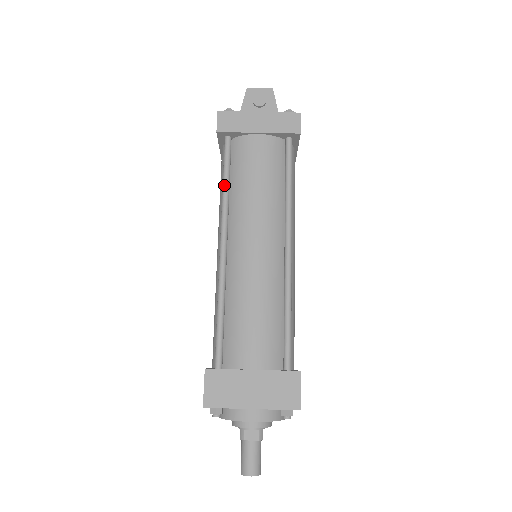
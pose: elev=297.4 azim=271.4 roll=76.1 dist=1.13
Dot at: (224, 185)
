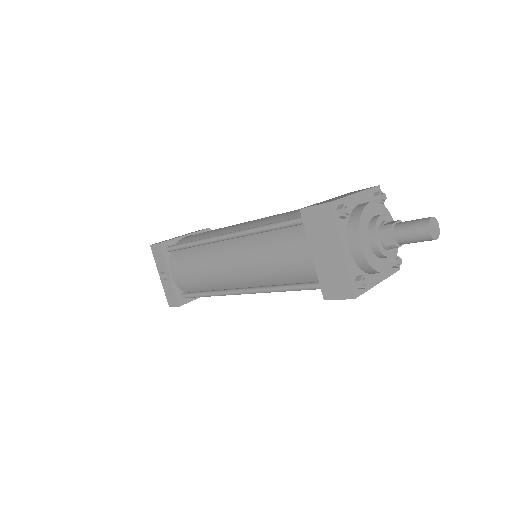
Dot at: (192, 241)
